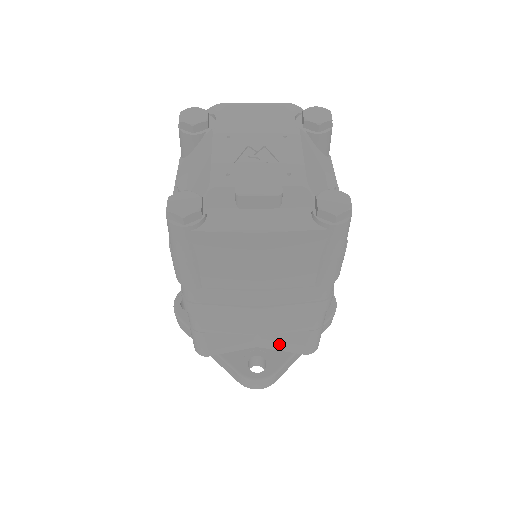
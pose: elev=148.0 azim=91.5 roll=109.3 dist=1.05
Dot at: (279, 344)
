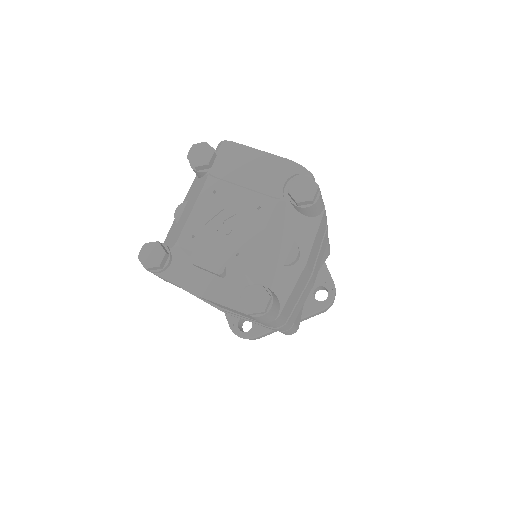
Dot at: occluded
